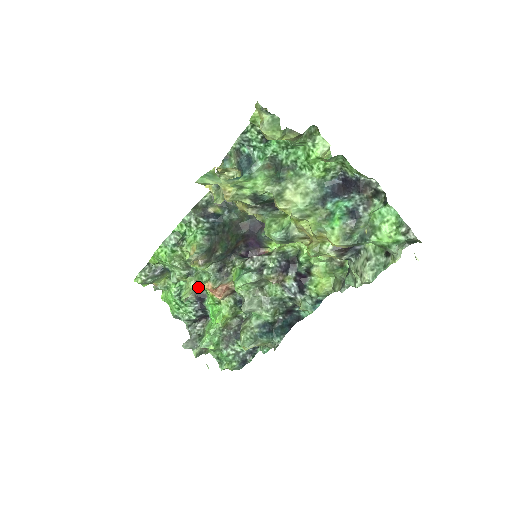
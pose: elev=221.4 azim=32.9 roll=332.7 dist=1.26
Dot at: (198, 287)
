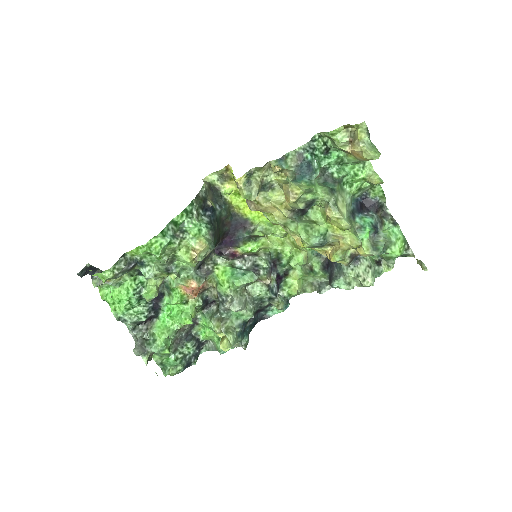
Dot at: (160, 284)
